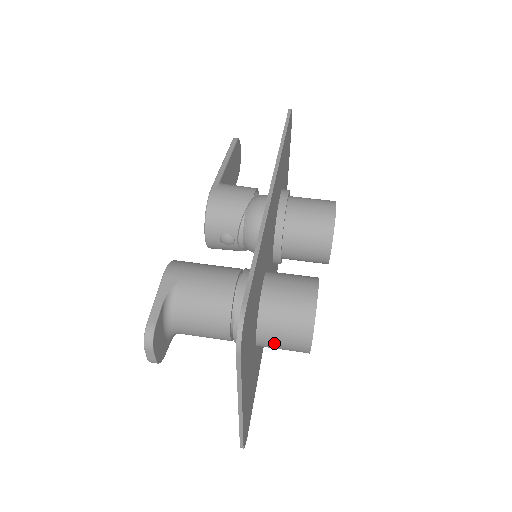
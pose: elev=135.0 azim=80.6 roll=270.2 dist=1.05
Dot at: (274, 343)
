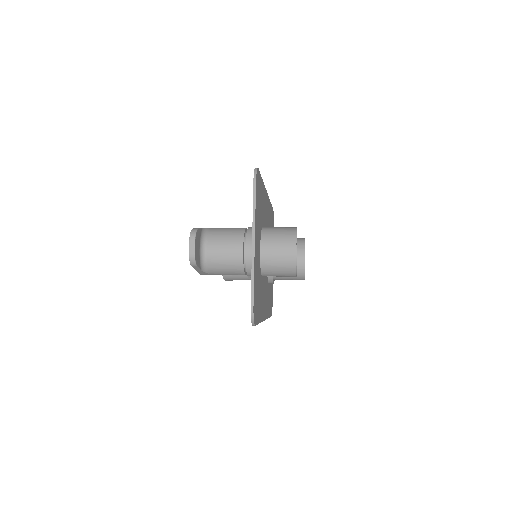
Dot at: (272, 251)
